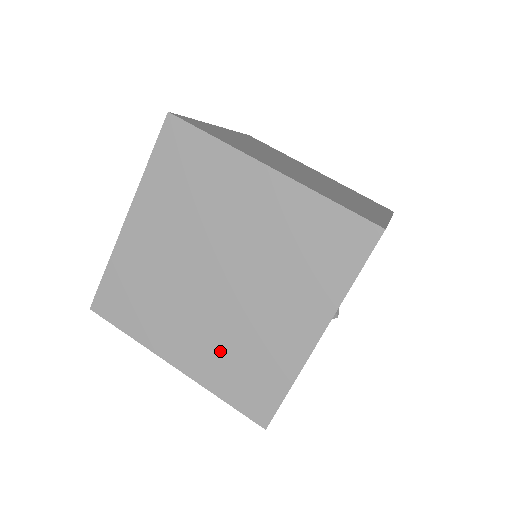
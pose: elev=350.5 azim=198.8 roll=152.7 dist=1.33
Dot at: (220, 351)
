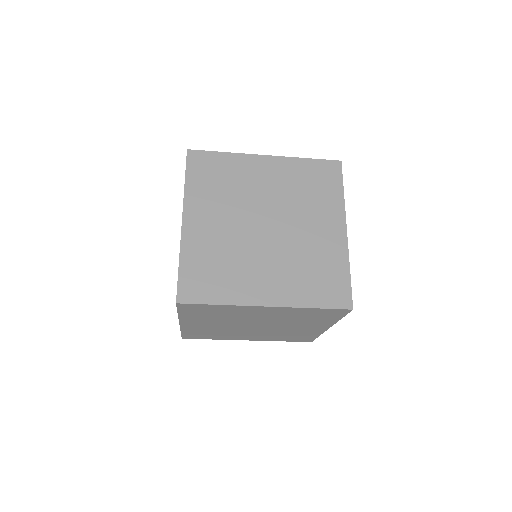
Dot at: (273, 336)
